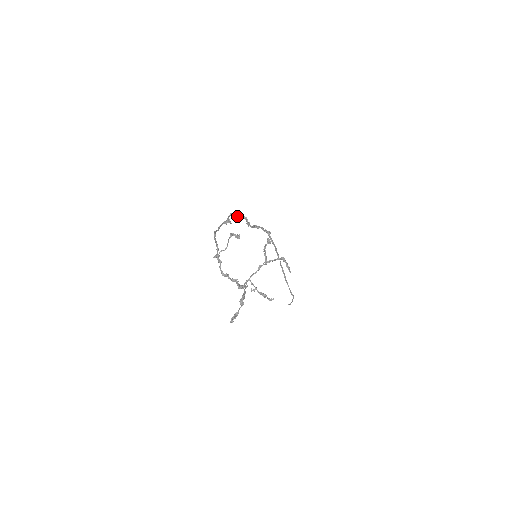
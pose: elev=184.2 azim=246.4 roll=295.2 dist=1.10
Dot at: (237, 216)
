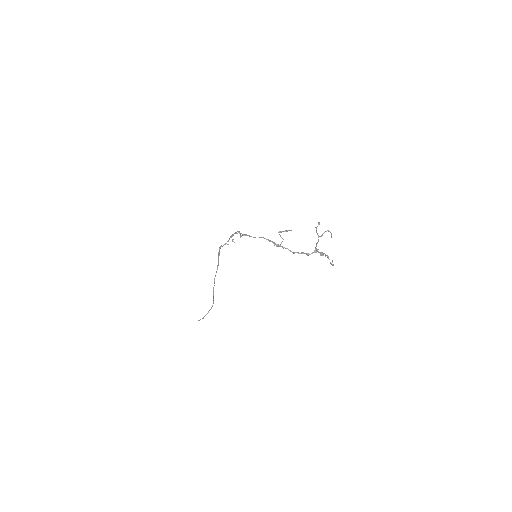
Dot at: (237, 233)
